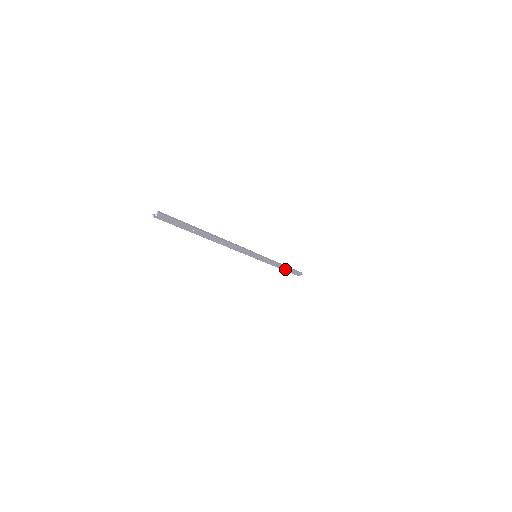
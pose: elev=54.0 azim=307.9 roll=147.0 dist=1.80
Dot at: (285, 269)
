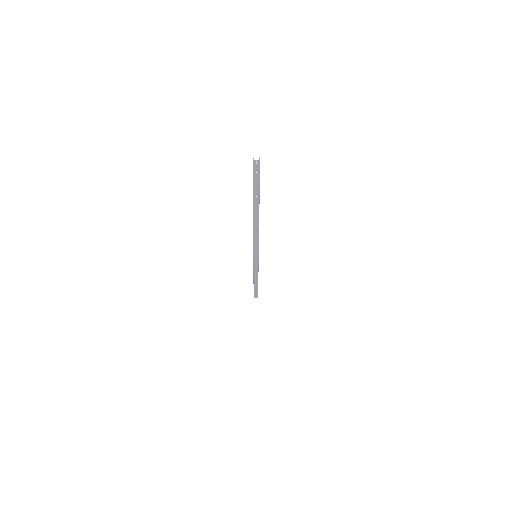
Dot at: (255, 284)
